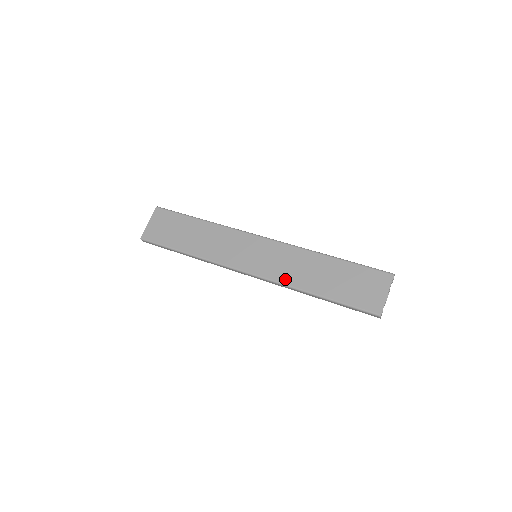
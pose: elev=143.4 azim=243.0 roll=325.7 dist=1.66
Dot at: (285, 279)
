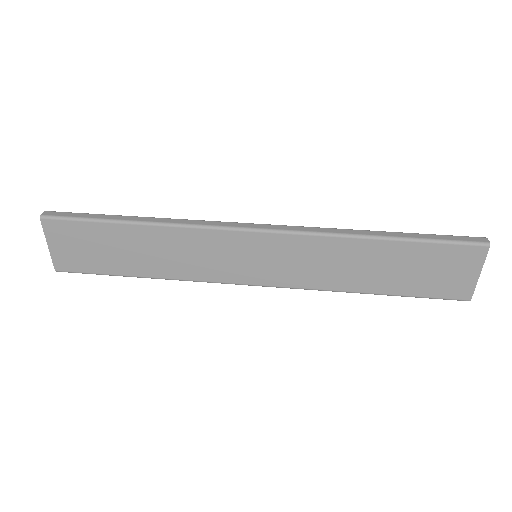
Dot at: (317, 284)
